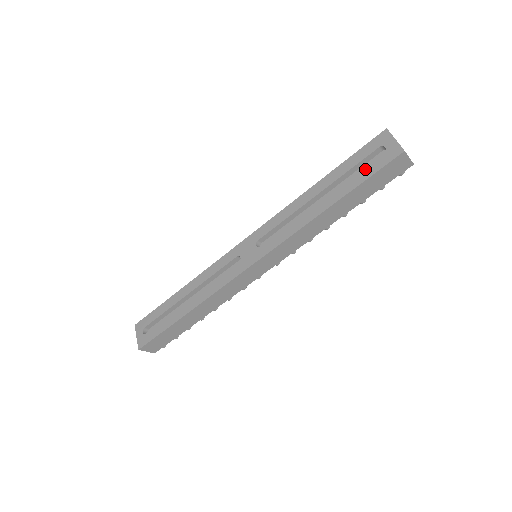
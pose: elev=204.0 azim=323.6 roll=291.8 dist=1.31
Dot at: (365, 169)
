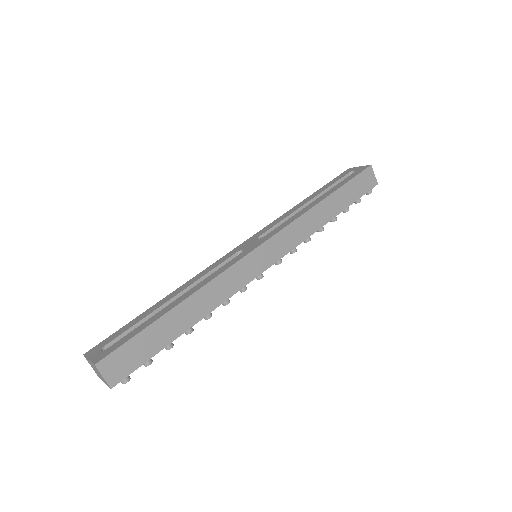
Dot at: (345, 179)
